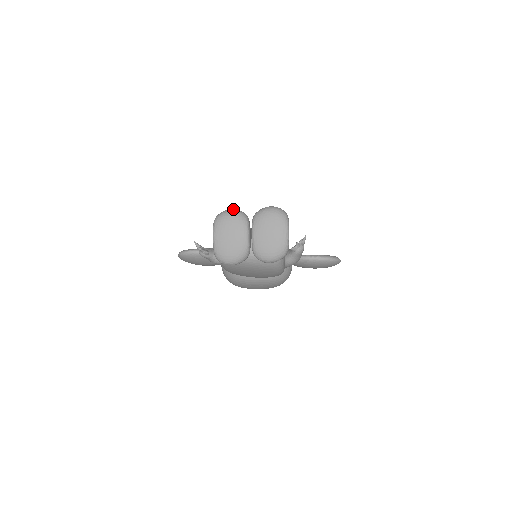
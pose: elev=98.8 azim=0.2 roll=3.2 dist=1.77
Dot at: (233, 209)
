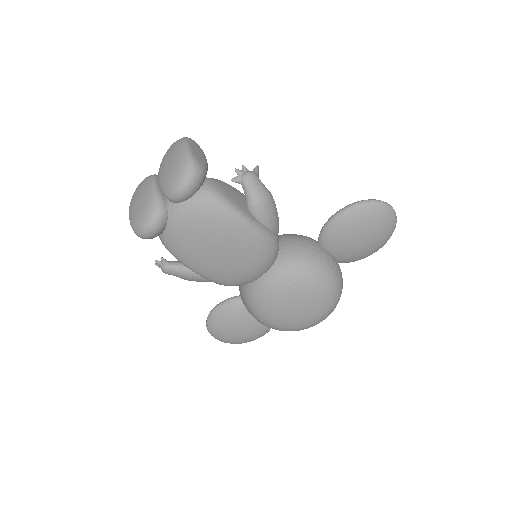
Dot at: occluded
